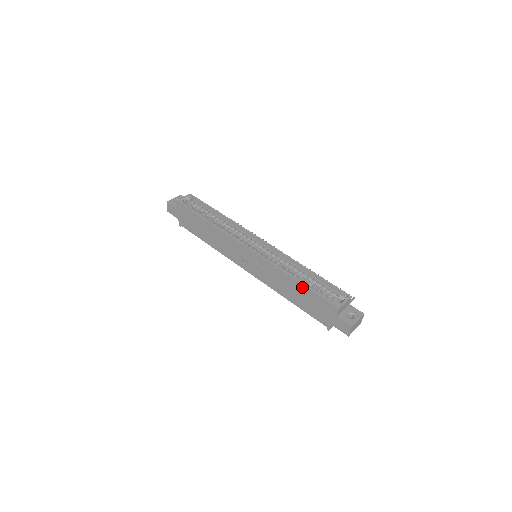
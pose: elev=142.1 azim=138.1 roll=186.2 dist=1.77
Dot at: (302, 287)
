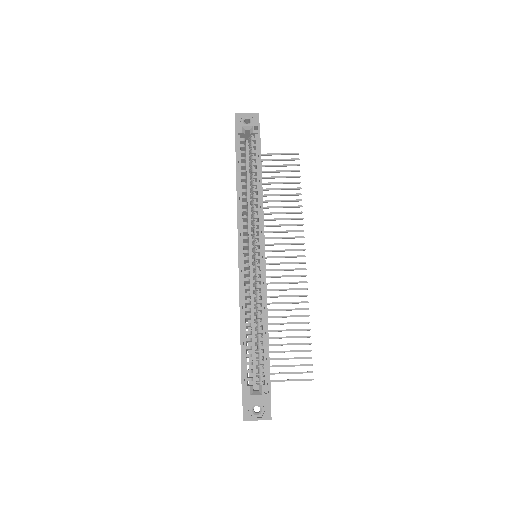
Dot at: (240, 341)
